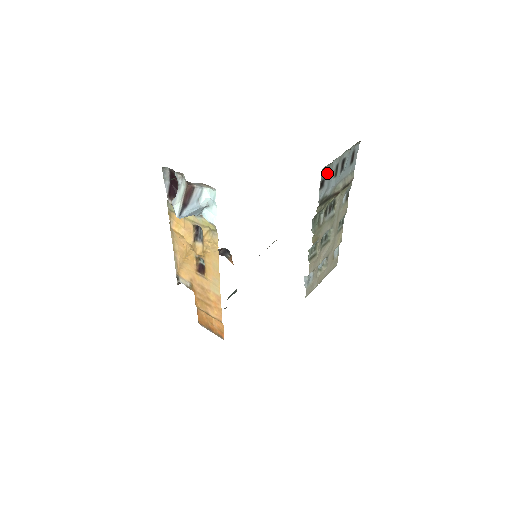
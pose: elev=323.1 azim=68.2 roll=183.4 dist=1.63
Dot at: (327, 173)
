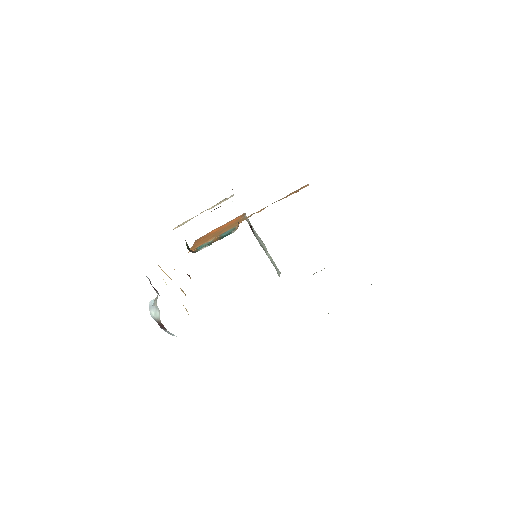
Dot at: occluded
